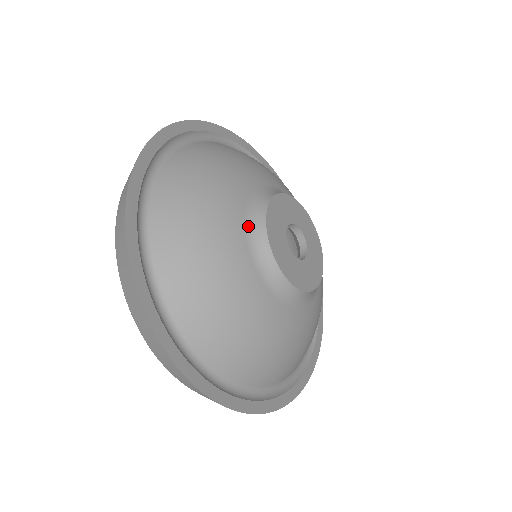
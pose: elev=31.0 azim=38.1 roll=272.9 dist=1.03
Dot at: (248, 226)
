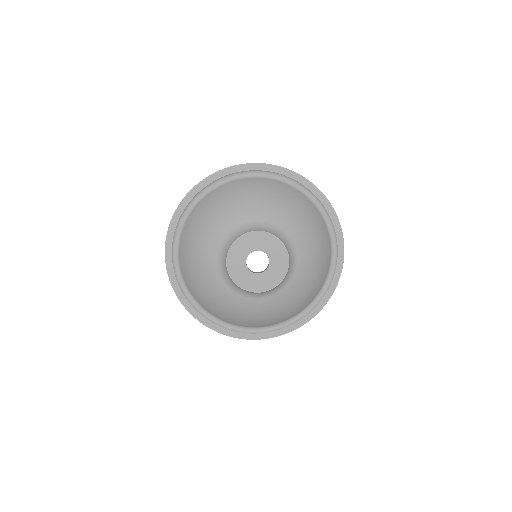
Dot at: (220, 267)
